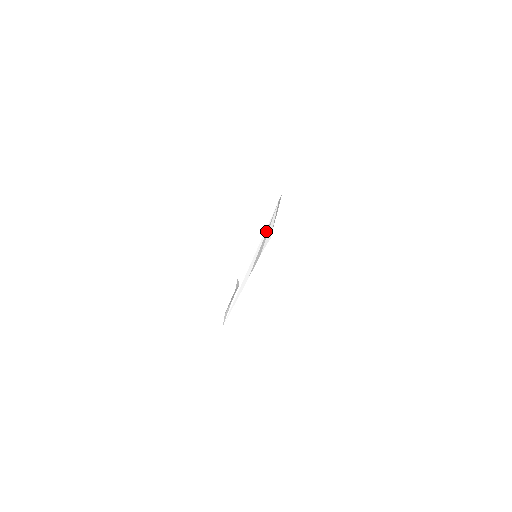
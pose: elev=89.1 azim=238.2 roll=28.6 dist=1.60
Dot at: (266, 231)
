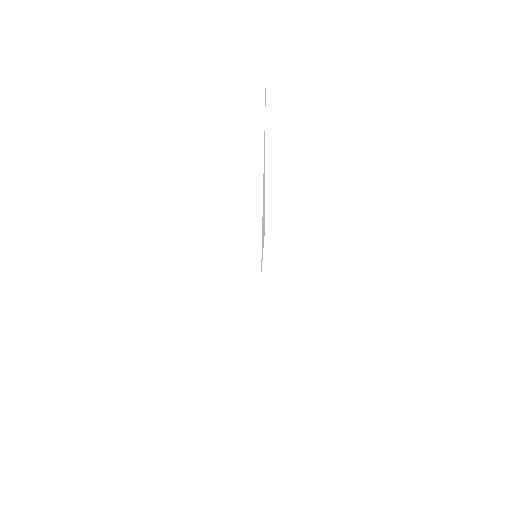
Dot at: (262, 166)
